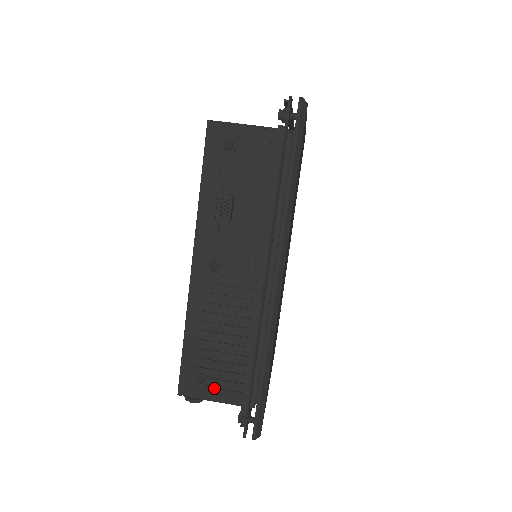
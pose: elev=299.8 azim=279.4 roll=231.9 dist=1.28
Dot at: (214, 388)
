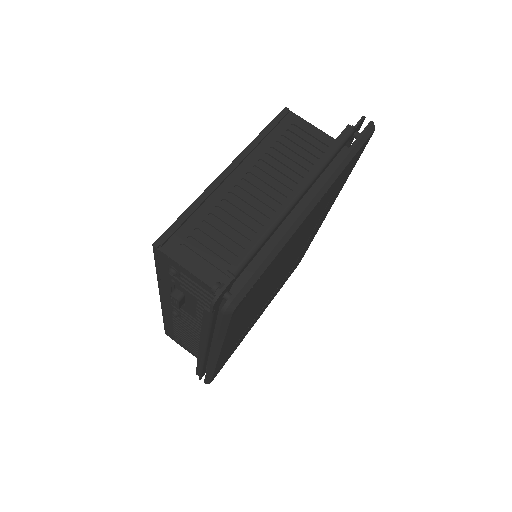
Dot at: (186, 347)
